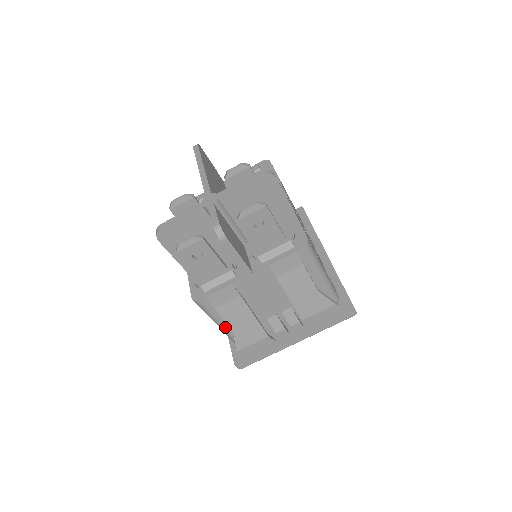
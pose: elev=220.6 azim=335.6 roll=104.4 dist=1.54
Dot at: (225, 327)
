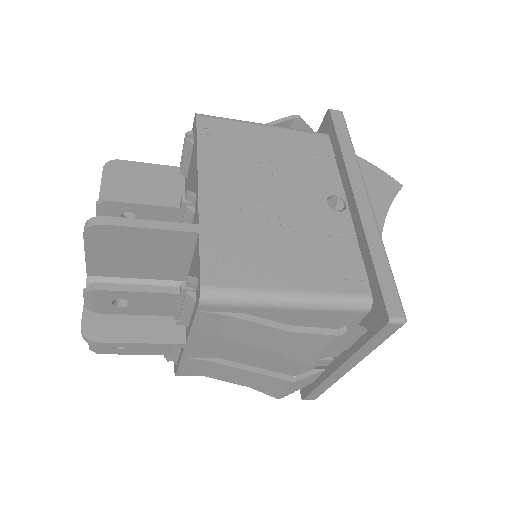
Dot at: occluded
